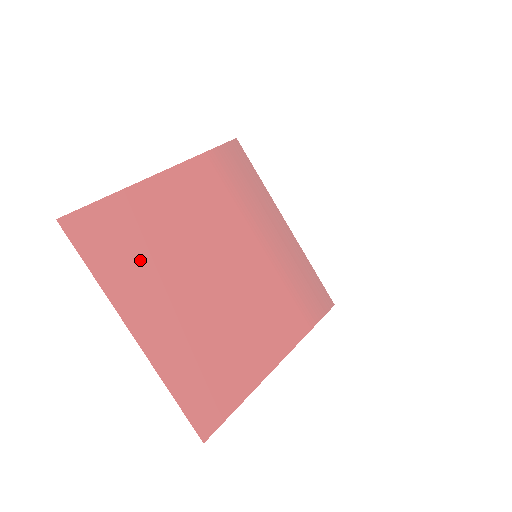
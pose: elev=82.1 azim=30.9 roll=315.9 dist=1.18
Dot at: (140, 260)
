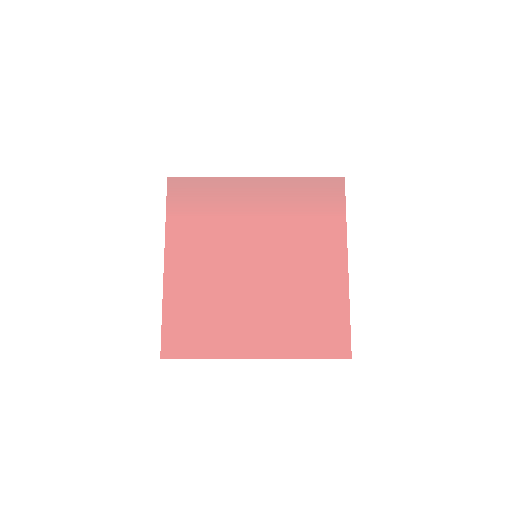
Dot at: (214, 322)
